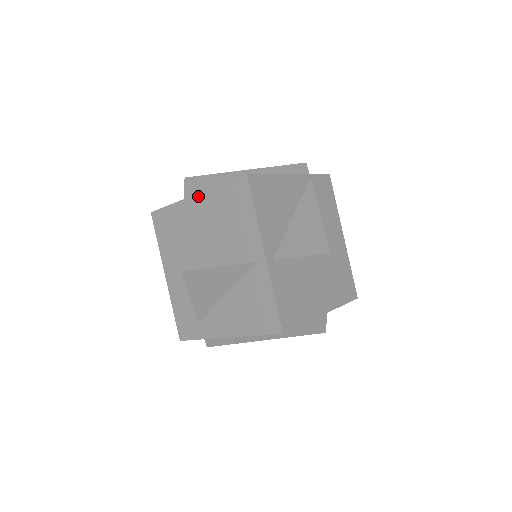
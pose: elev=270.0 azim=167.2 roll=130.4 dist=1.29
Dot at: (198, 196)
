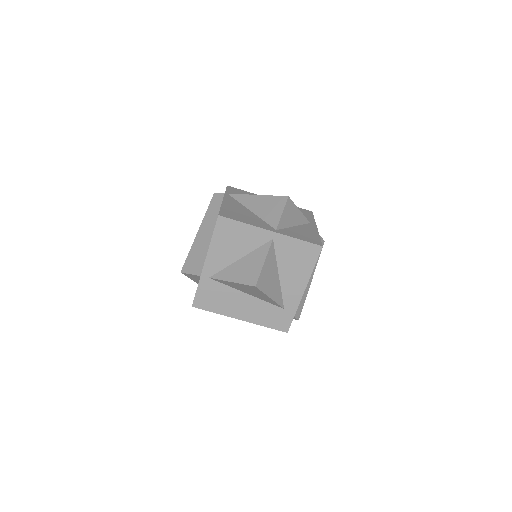
Dot at: (207, 260)
